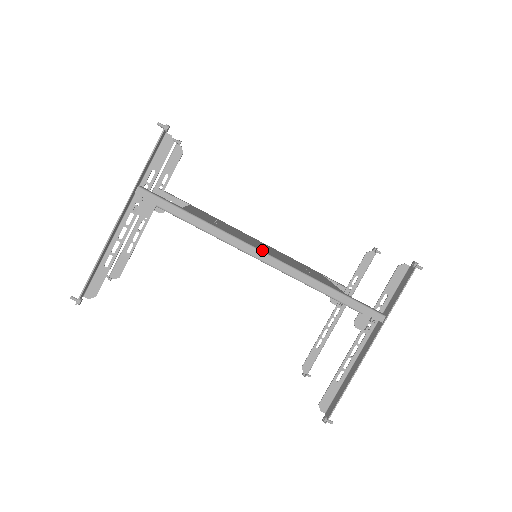
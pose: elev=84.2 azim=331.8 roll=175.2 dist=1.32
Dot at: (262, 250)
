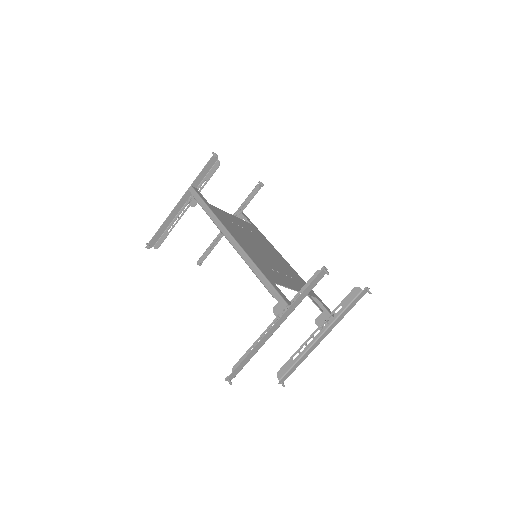
Dot at: (235, 236)
